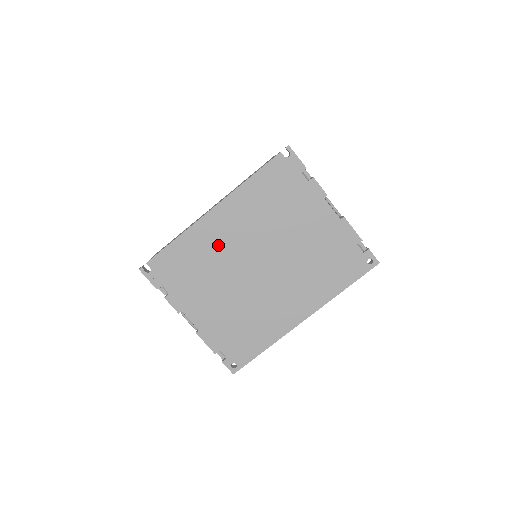
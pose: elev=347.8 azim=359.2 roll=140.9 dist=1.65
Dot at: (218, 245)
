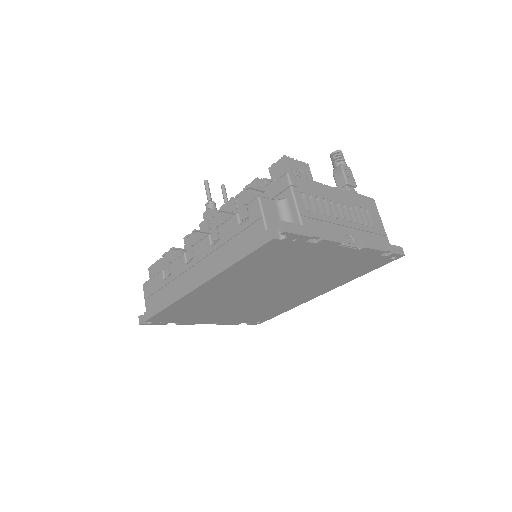
Dot at: (217, 297)
